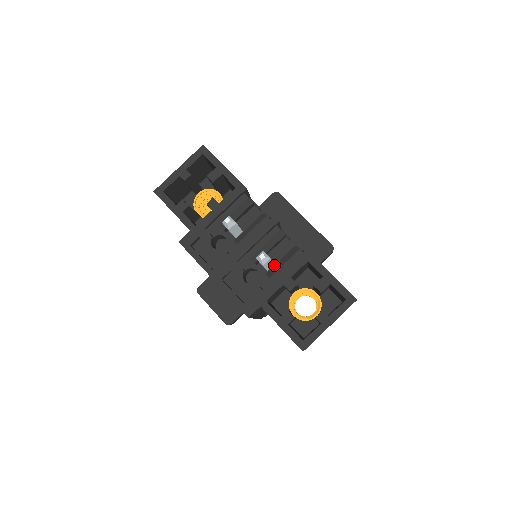
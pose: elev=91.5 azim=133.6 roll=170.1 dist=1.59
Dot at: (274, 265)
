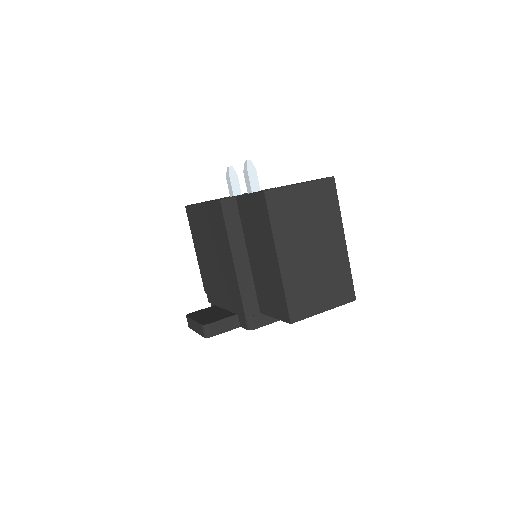
Dot at: occluded
